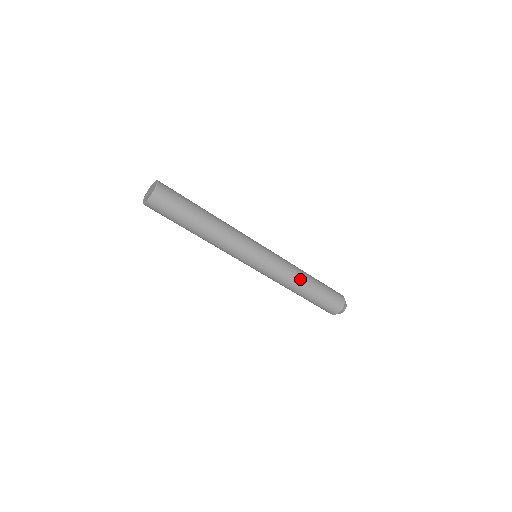
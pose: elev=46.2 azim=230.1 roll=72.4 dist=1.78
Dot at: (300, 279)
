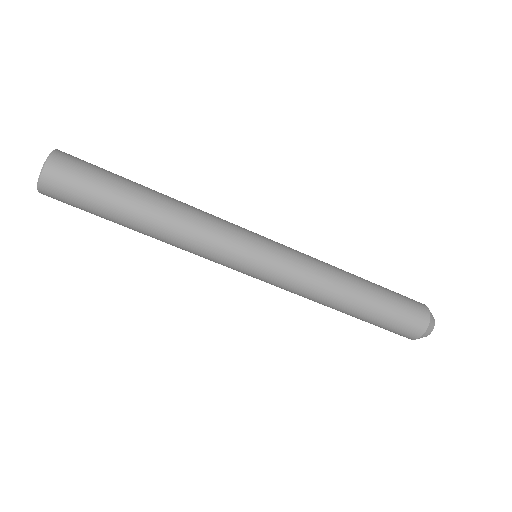
Dot at: (339, 287)
